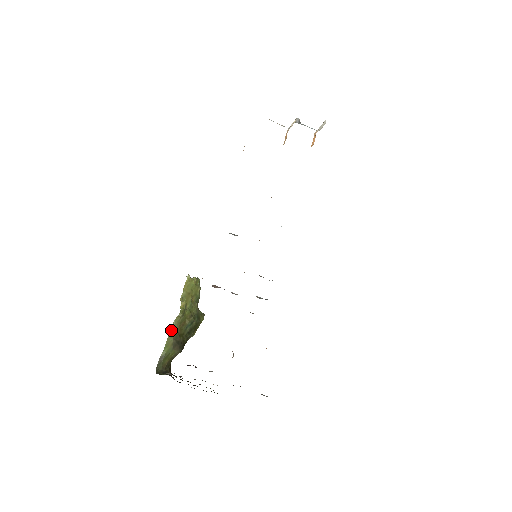
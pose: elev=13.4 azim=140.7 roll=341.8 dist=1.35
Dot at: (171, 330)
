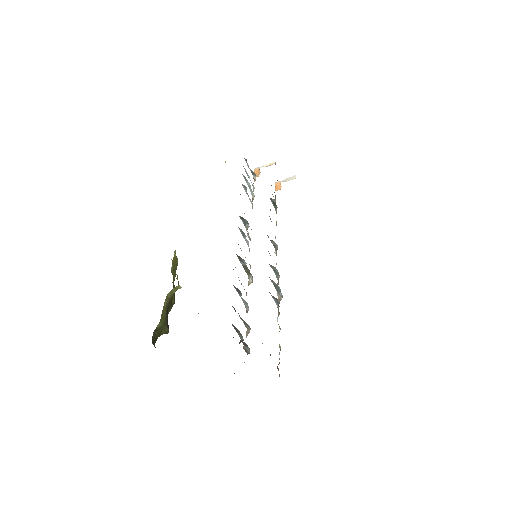
Dot at: (165, 301)
